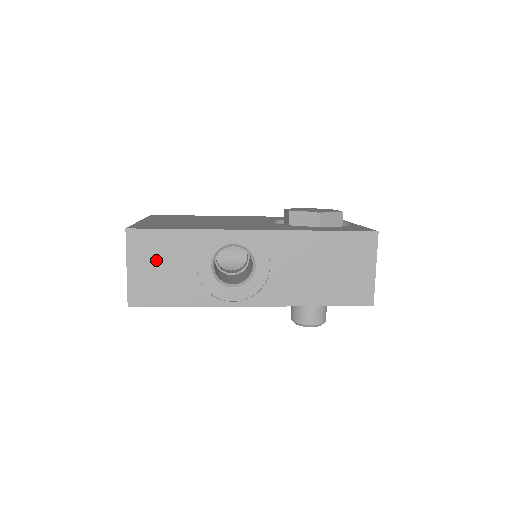
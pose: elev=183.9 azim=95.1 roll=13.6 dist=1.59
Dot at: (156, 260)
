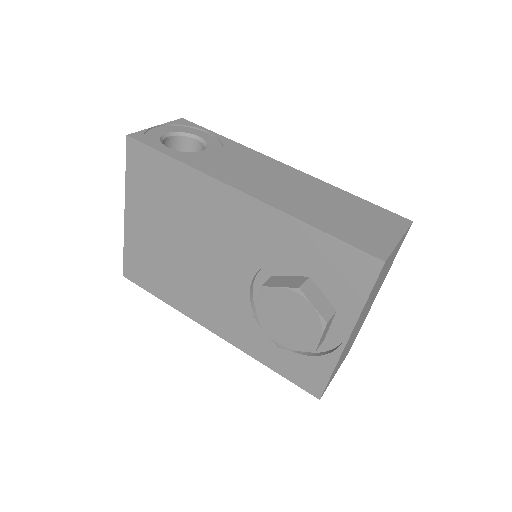
Dot at: occluded
